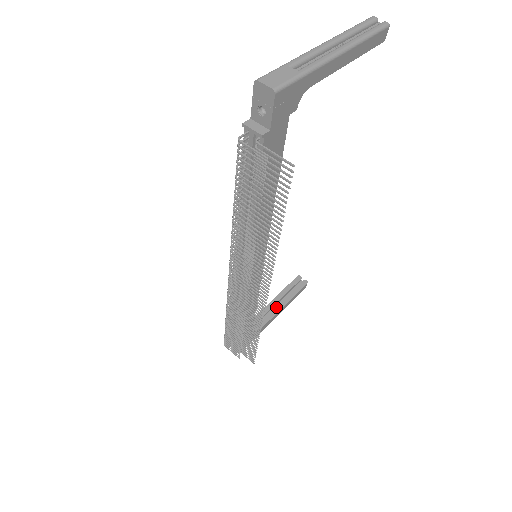
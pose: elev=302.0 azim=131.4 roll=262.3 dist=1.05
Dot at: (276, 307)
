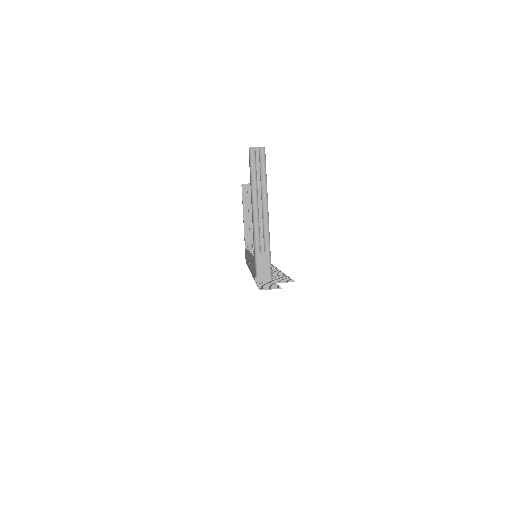
Dot at: (249, 218)
